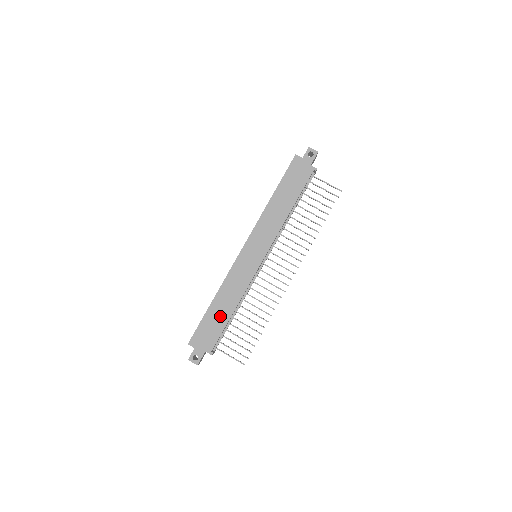
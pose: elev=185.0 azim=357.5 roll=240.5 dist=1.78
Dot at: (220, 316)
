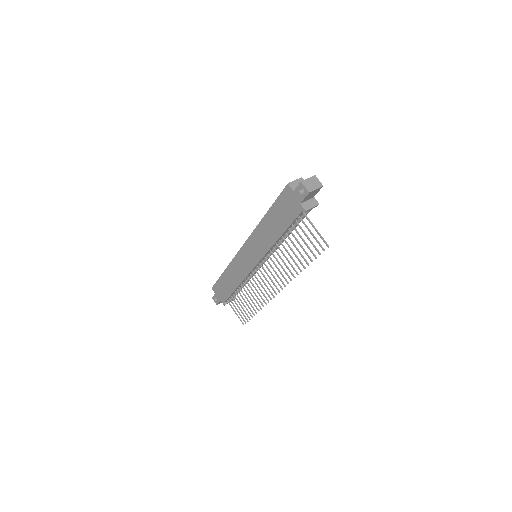
Dot at: (228, 285)
